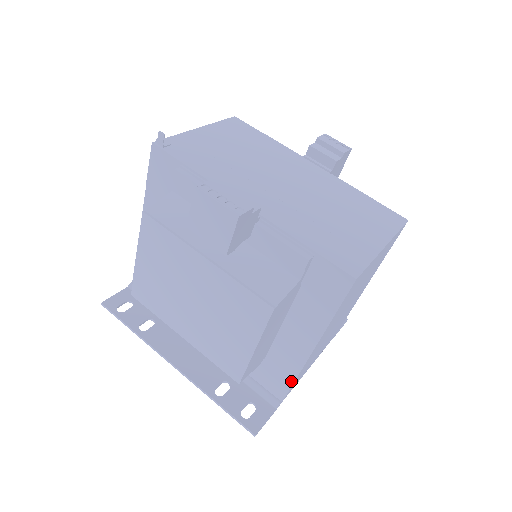
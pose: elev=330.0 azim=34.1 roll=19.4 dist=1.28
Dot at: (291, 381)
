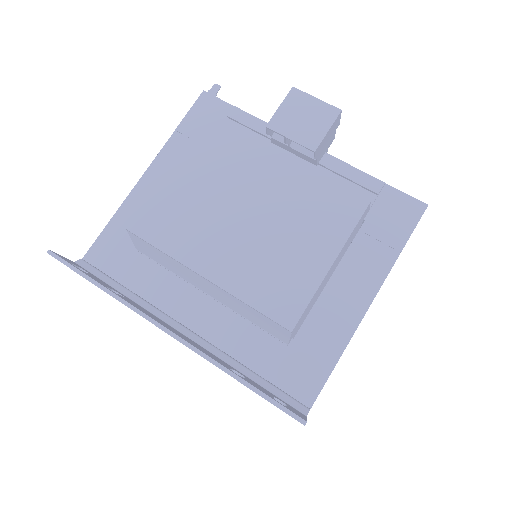
Dot at: (332, 363)
